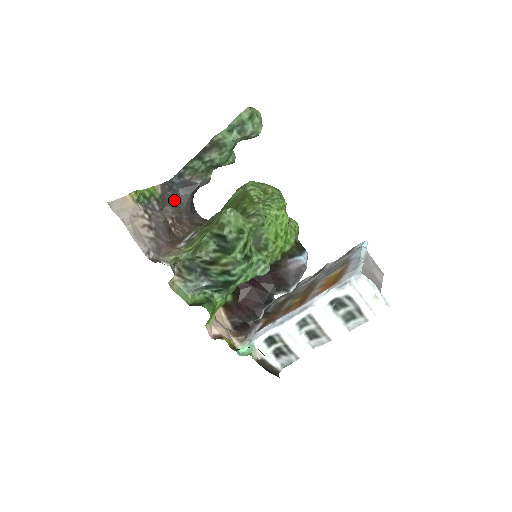
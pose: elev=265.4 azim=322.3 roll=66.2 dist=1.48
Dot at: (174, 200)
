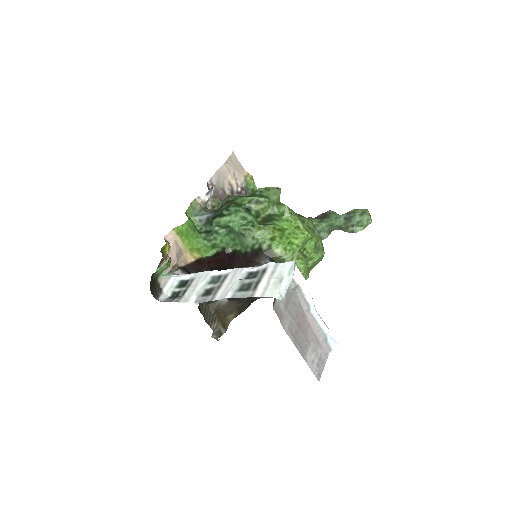
Dot at: occluded
